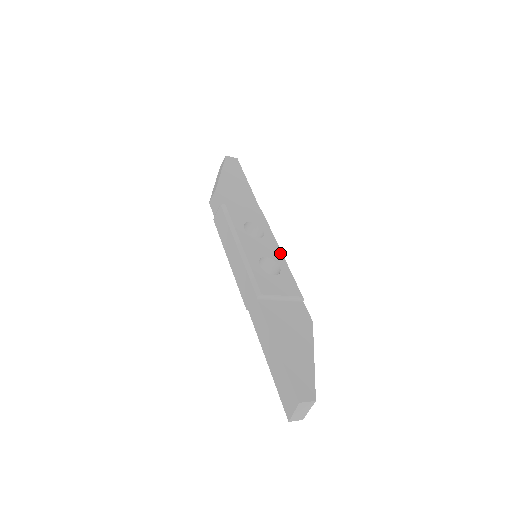
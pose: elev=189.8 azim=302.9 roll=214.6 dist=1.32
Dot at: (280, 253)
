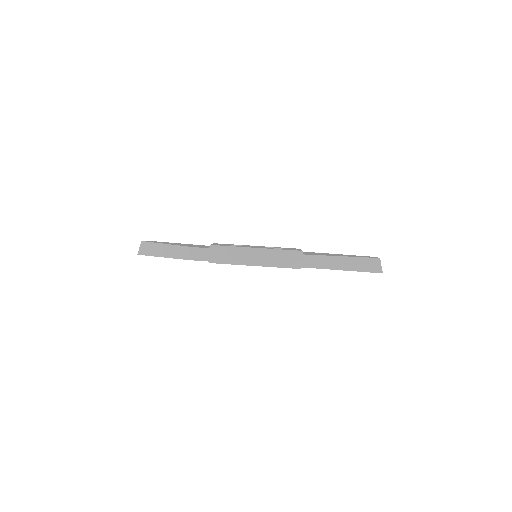
Dot at: (260, 246)
